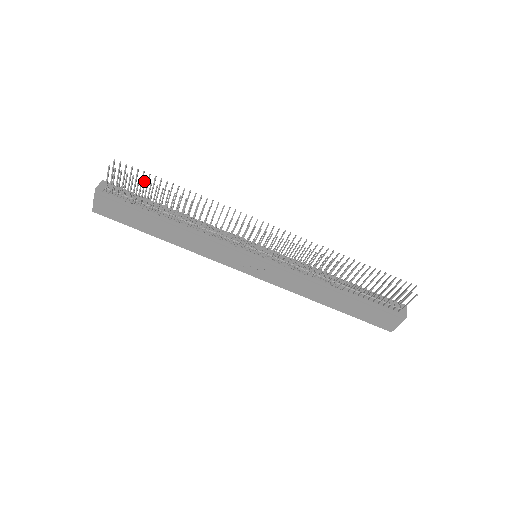
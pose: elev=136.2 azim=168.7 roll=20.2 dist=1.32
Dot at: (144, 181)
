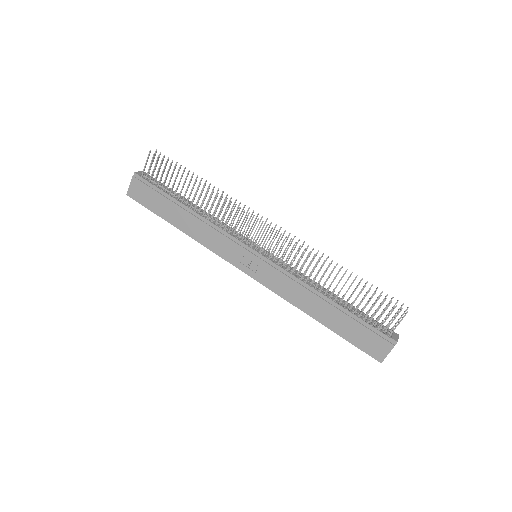
Dot at: (174, 166)
